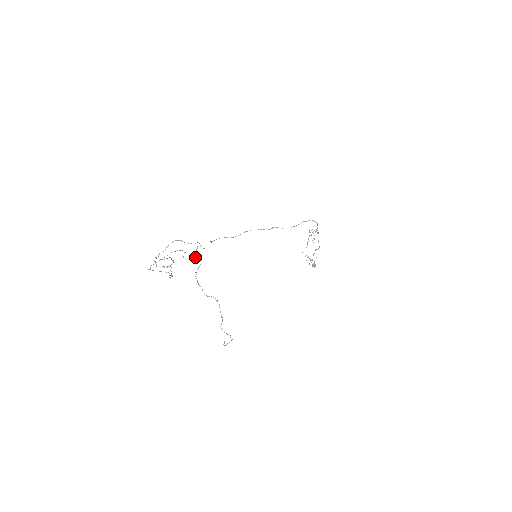
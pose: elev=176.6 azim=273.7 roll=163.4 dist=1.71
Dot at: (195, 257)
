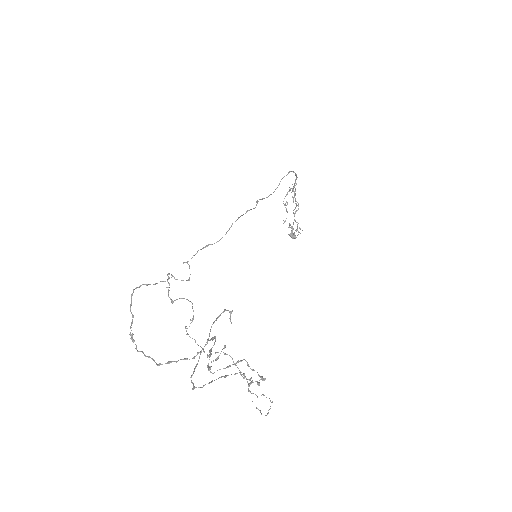
Dot at: (172, 302)
